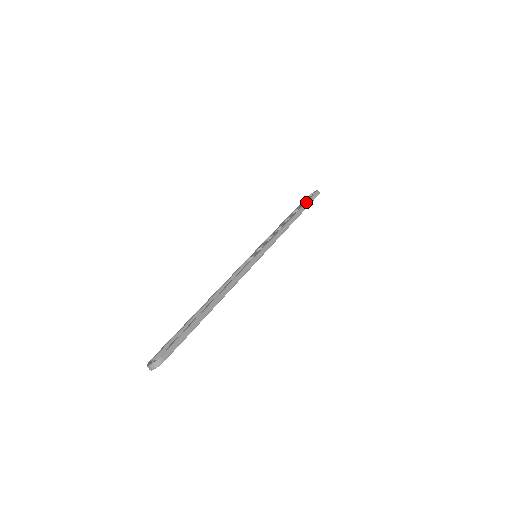
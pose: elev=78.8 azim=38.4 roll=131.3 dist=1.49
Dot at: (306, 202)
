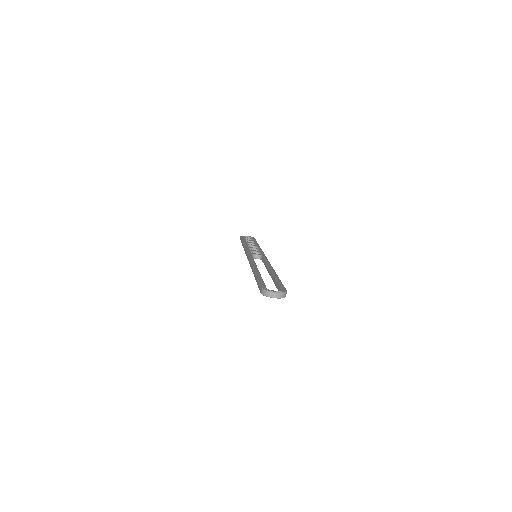
Dot at: occluded
